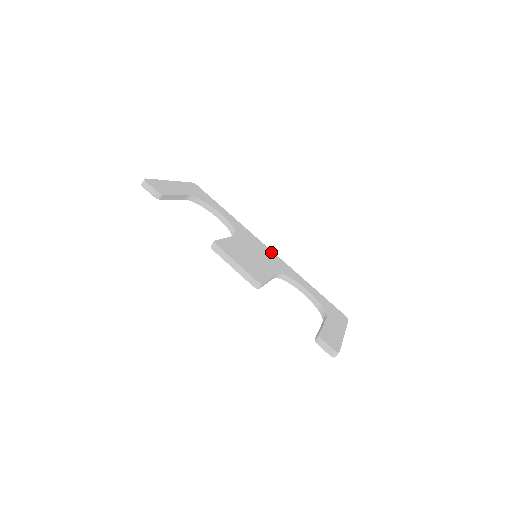
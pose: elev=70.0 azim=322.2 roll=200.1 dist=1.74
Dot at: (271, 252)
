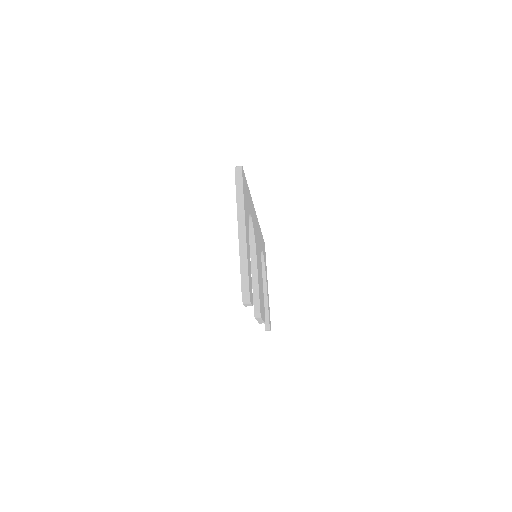
Dot at: occluded
